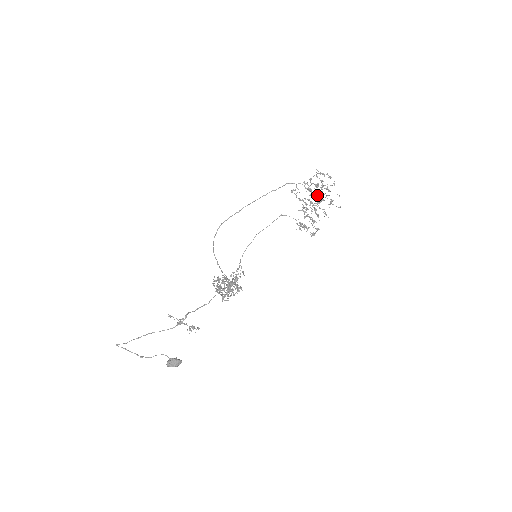
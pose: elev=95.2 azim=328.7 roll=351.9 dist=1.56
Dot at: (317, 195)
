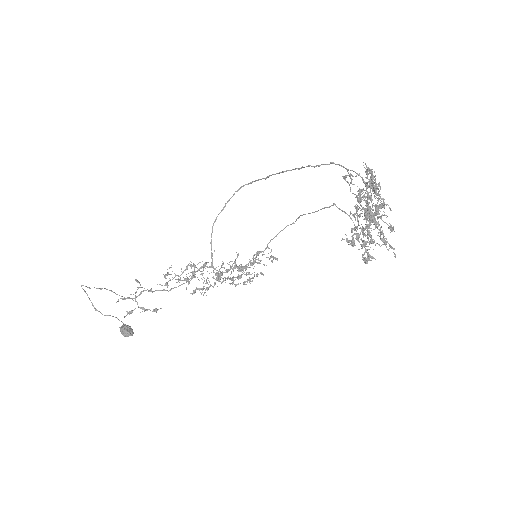
Dot at: occluded
